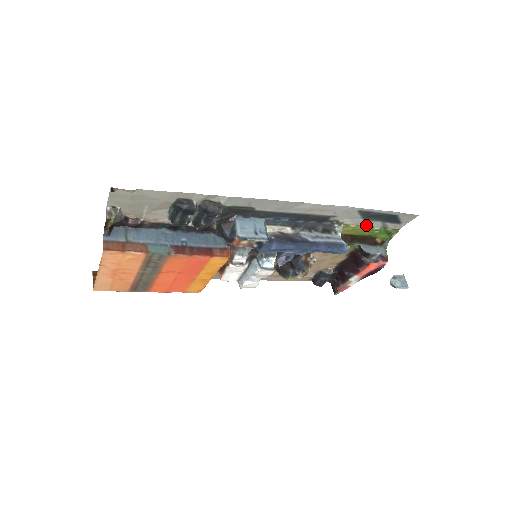
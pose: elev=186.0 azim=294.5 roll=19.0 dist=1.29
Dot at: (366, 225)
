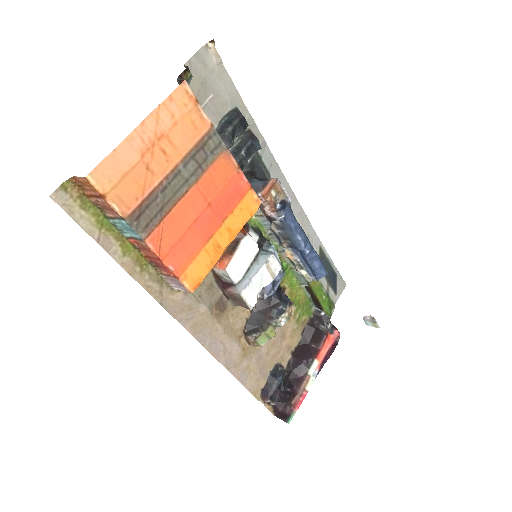
Dot at: (319, 280)
